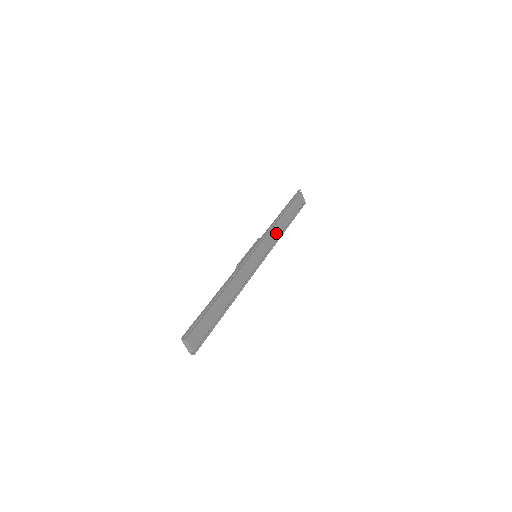
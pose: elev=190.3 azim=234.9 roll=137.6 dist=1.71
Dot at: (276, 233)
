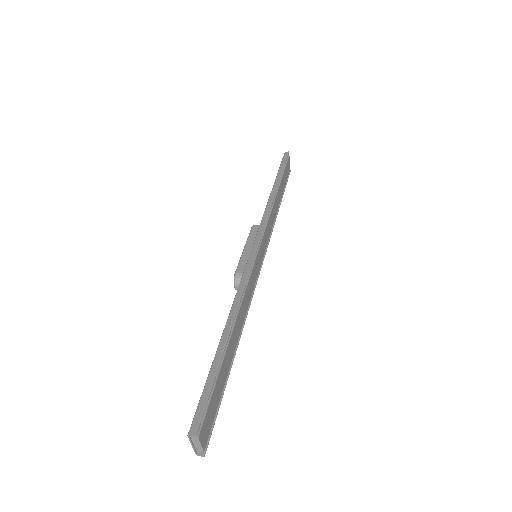
Dot at: (272, 218)
